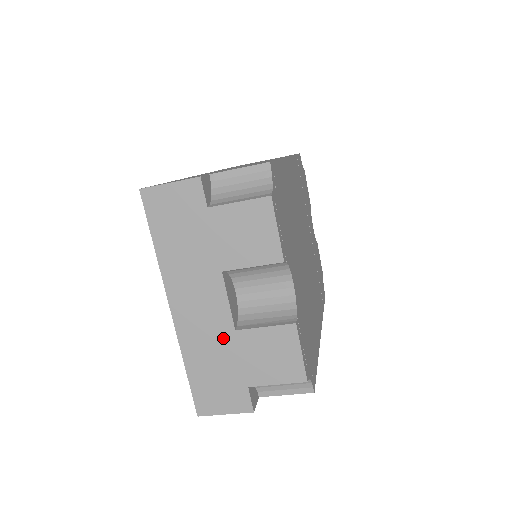
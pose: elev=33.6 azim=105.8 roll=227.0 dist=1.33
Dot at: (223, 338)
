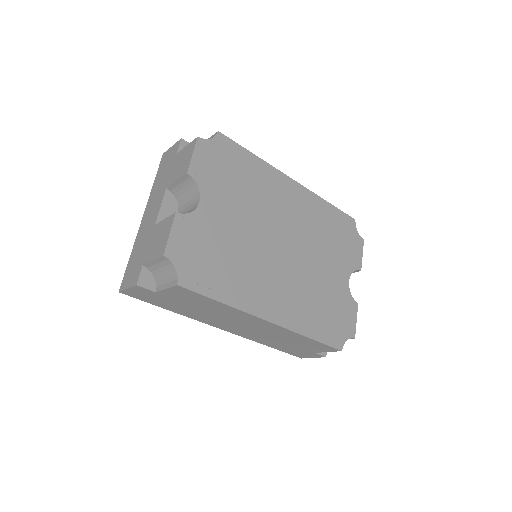
Dot at: (149, 231)
